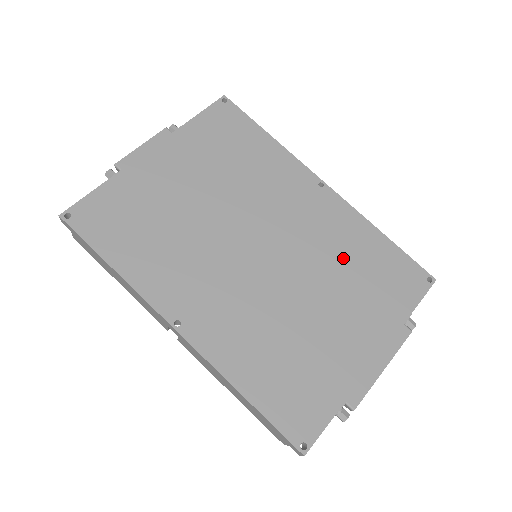
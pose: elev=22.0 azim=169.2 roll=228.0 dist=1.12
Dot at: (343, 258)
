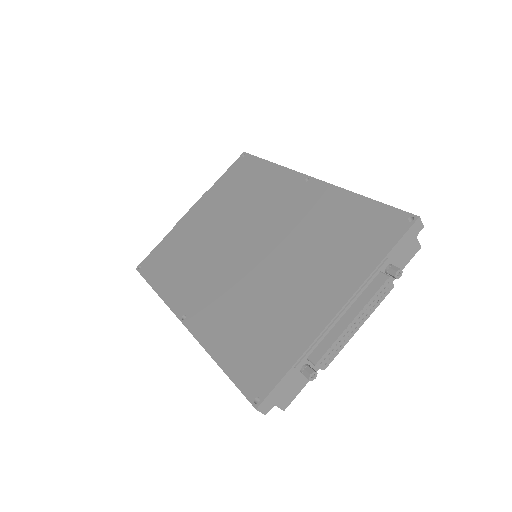
Dot at: (318, 230)
